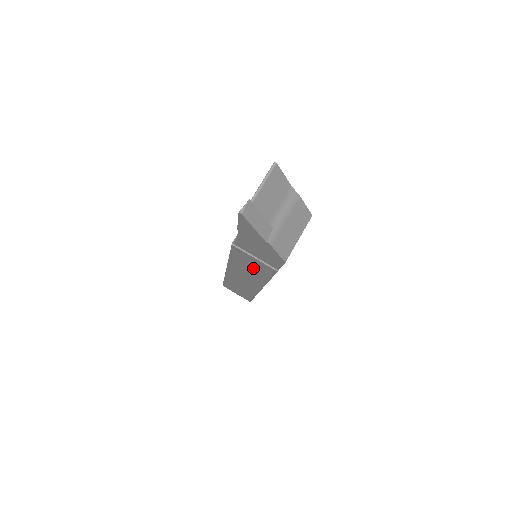
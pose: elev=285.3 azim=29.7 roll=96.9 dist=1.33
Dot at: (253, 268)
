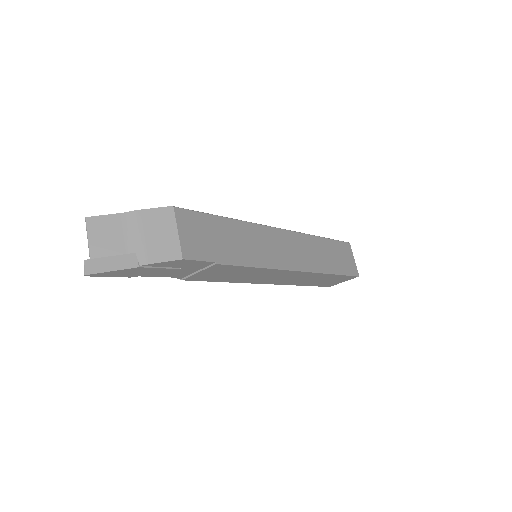
Dot at: (233, 273)
